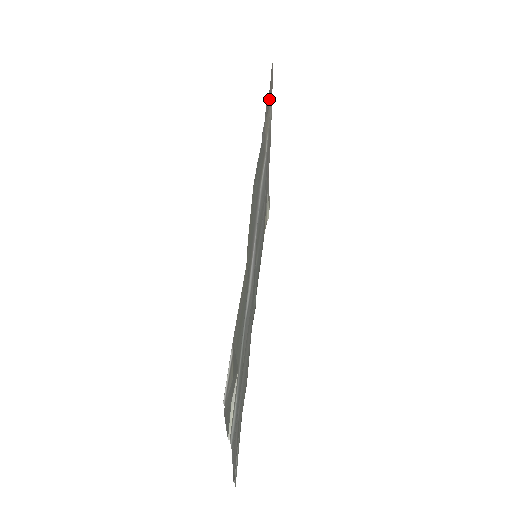
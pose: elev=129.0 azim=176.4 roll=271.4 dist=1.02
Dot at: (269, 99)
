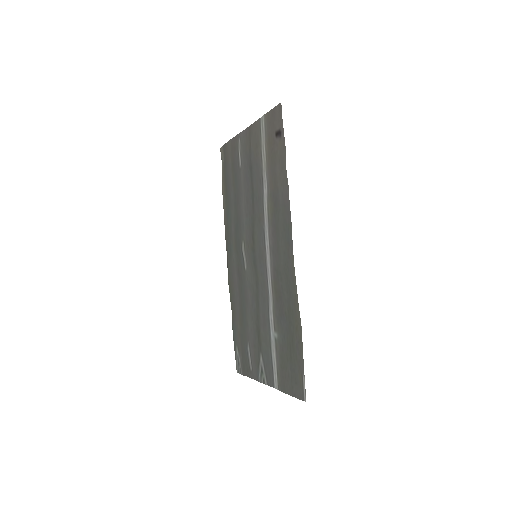
Dot at: (277, 143)
